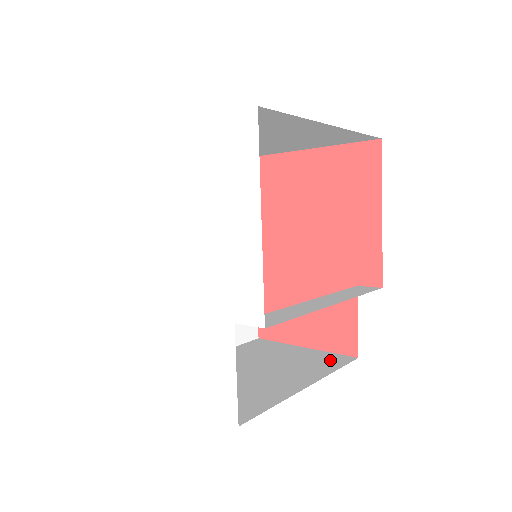
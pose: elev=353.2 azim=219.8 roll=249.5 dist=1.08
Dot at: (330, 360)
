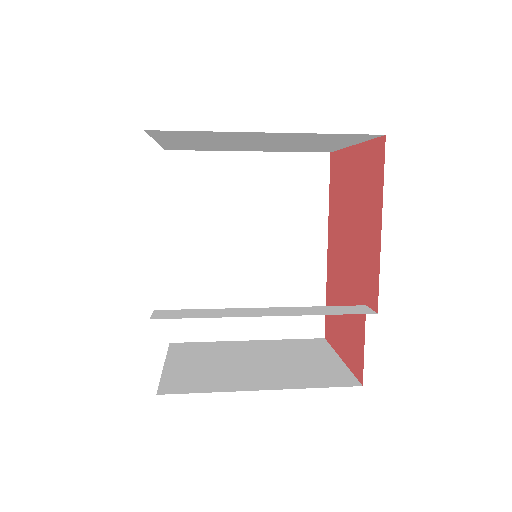
Dot at: (332, 378)
